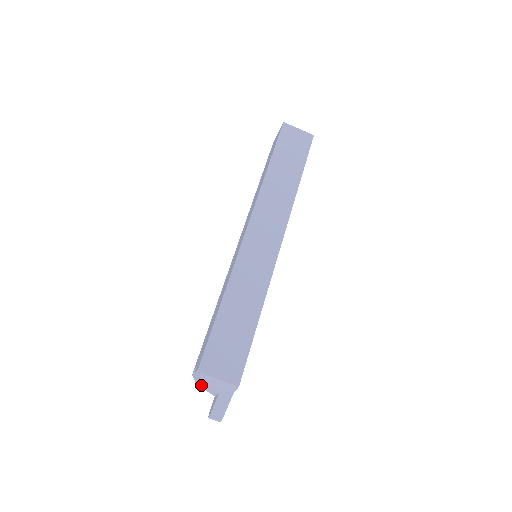
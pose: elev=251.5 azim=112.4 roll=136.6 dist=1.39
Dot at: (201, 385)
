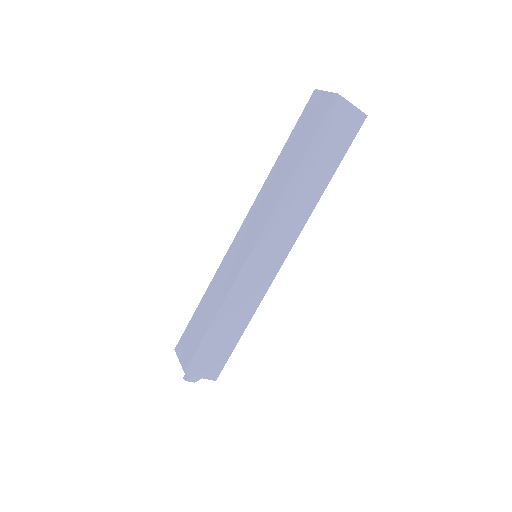
Dot at: occluded
